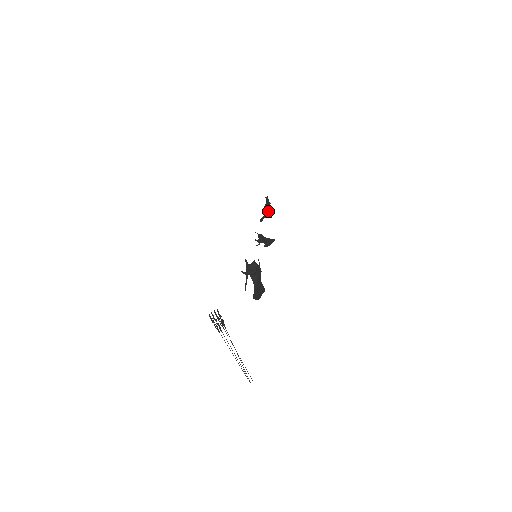
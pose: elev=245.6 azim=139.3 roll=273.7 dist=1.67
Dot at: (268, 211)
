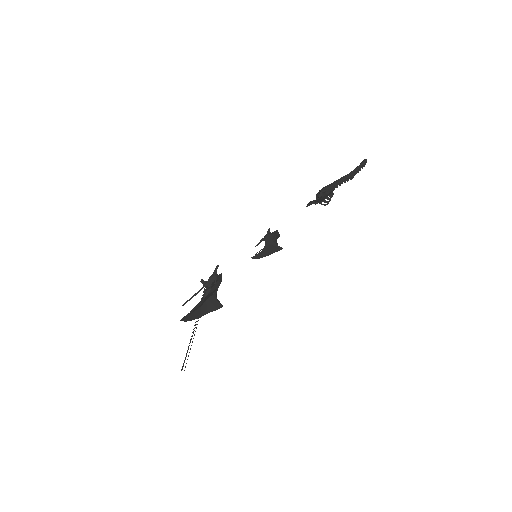
Dot at: (317, 198)
